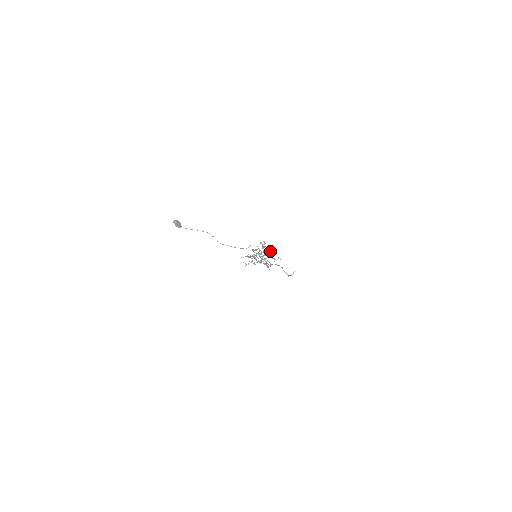
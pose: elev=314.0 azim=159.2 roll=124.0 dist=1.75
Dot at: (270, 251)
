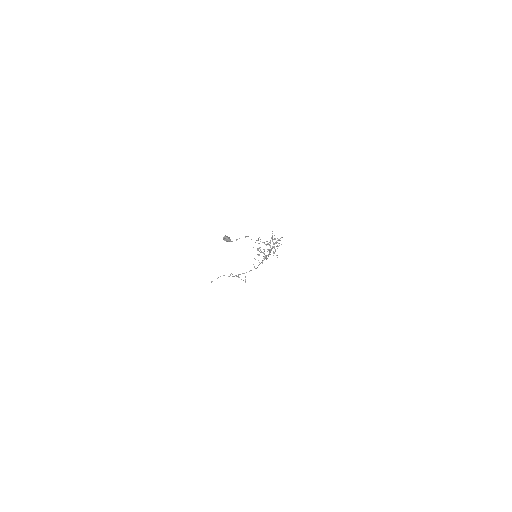
Dot at: (270, 242)
